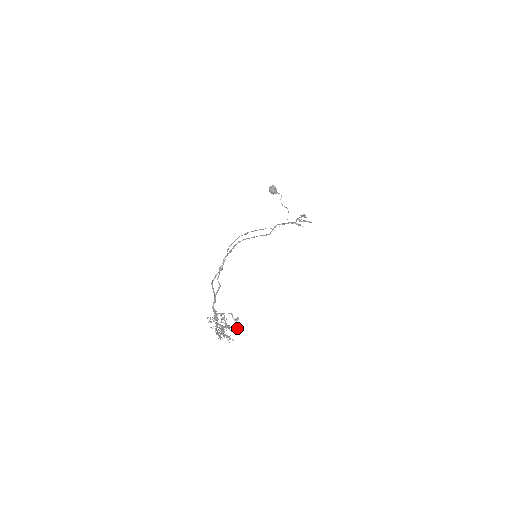
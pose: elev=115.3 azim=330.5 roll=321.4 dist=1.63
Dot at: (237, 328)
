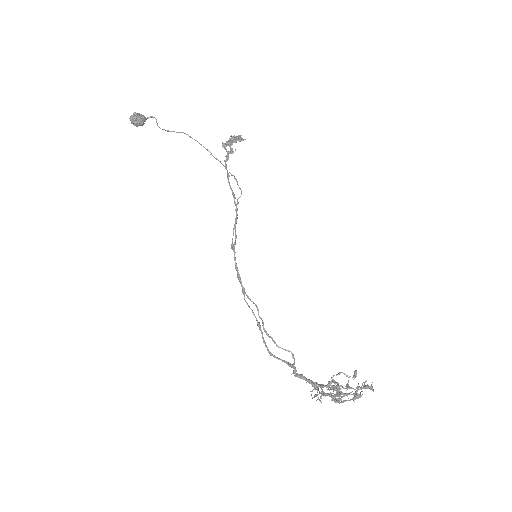
Dot at: (372, 387)
